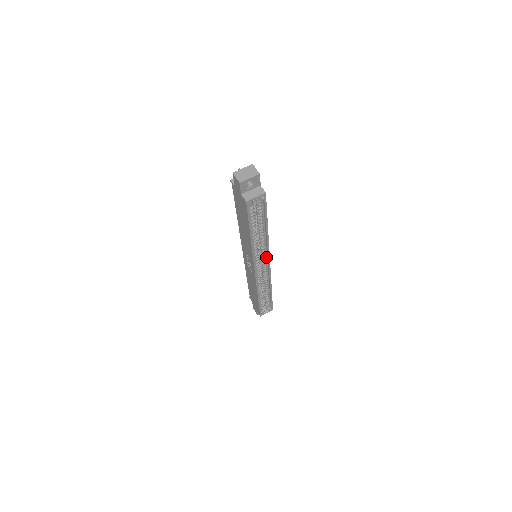
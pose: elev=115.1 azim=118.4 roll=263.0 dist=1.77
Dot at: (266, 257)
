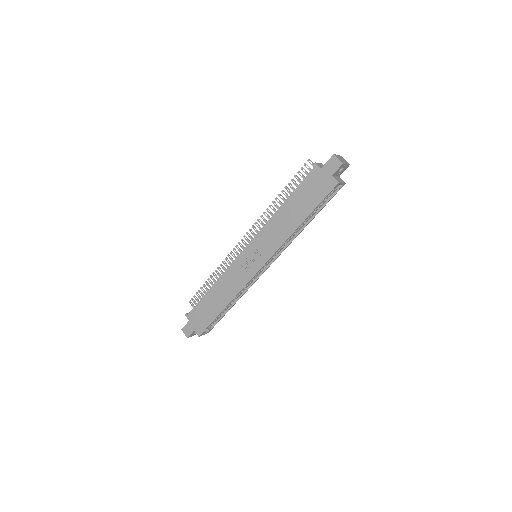
Dot at: (274, 257)
